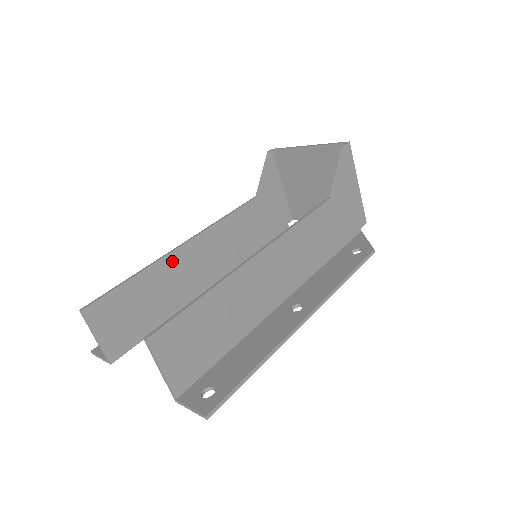
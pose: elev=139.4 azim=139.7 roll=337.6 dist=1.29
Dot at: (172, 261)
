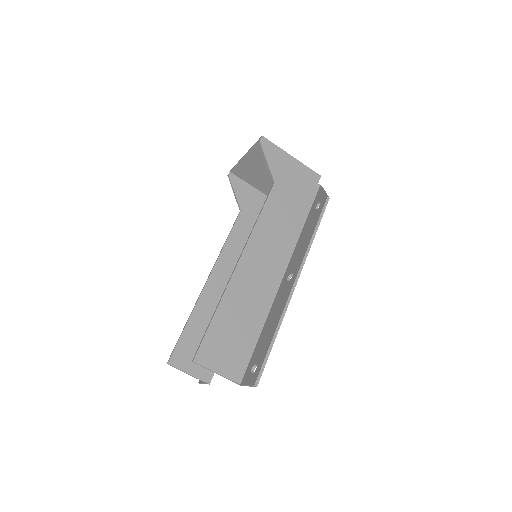
Dot at: (207, 296)
